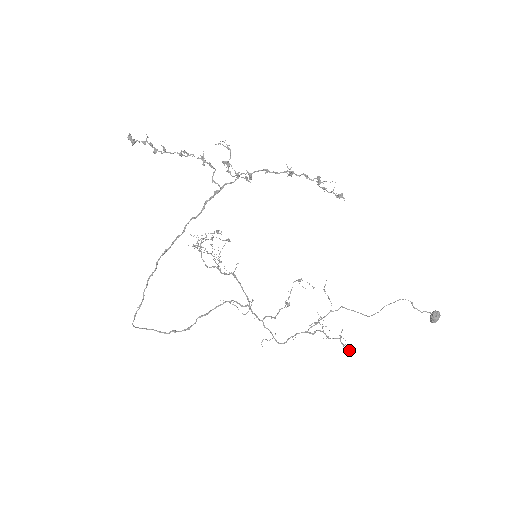
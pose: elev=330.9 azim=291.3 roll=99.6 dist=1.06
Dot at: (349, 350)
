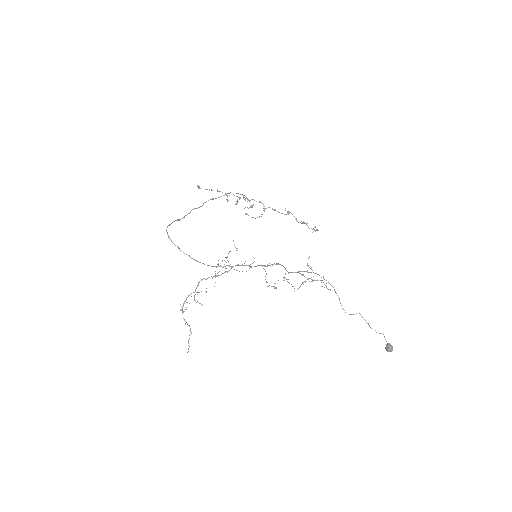
Dot at: (330, 290)
